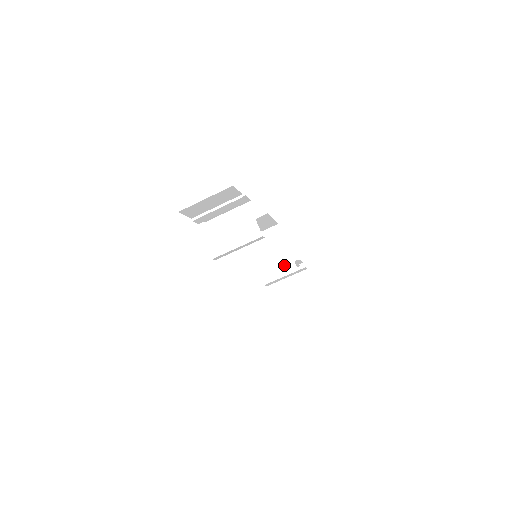
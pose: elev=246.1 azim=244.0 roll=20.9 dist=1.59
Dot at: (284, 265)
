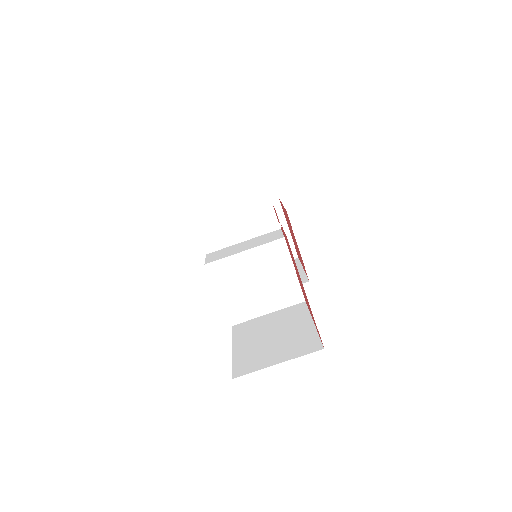
Dot at: occluded
